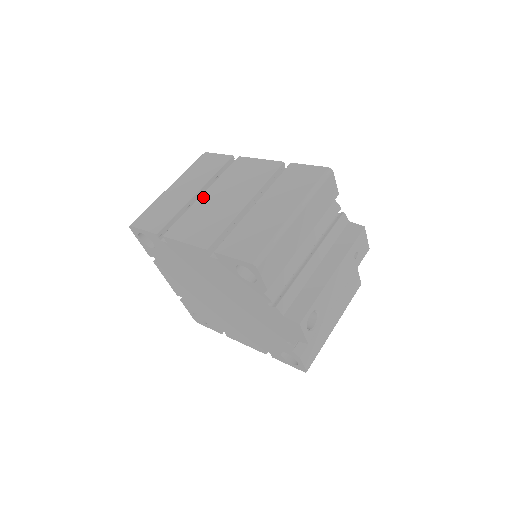
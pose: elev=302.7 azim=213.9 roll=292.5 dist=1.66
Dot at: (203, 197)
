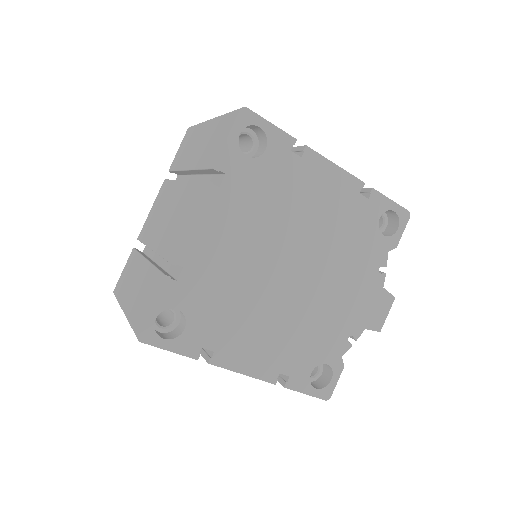
Dot at: occluded
